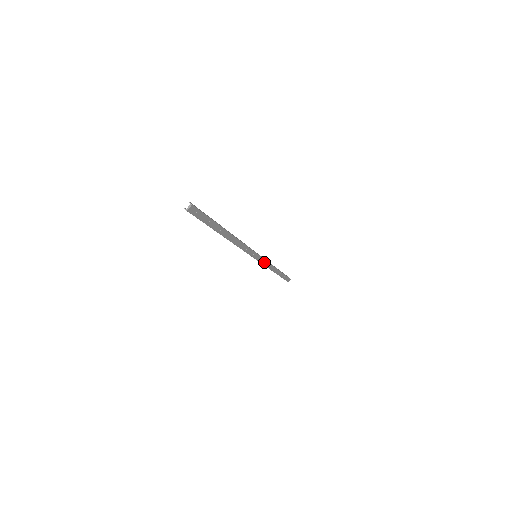
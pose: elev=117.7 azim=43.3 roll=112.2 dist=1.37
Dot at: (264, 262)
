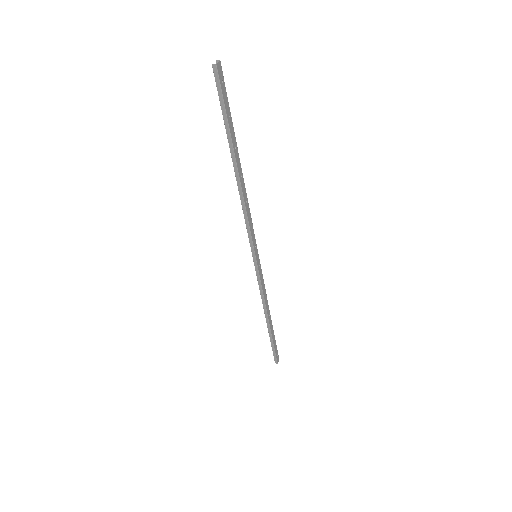
Dot at: (261, 280)
